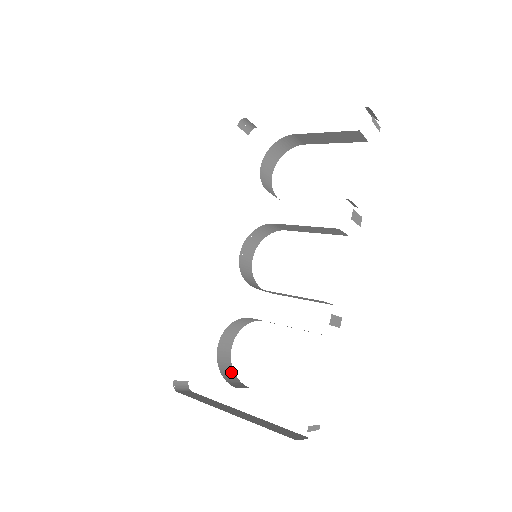
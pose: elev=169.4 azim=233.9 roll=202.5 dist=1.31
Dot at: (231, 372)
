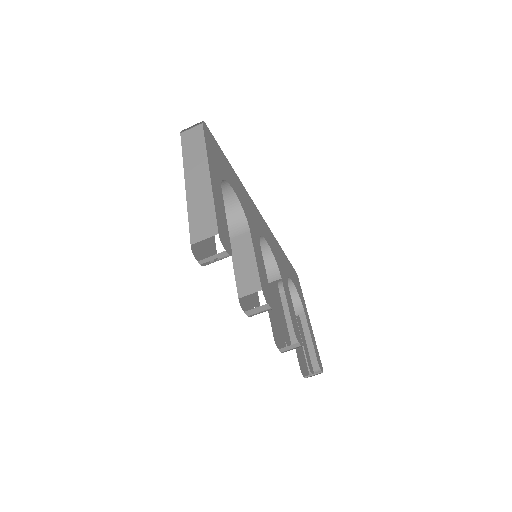
Dot at: (295, 297)
